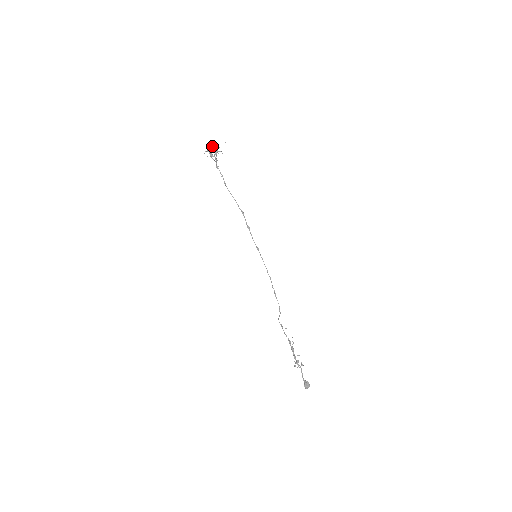
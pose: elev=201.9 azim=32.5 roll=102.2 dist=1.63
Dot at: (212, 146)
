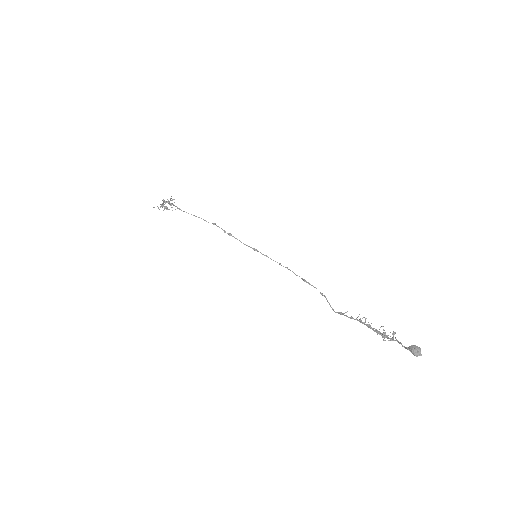
Dot at: occluded
